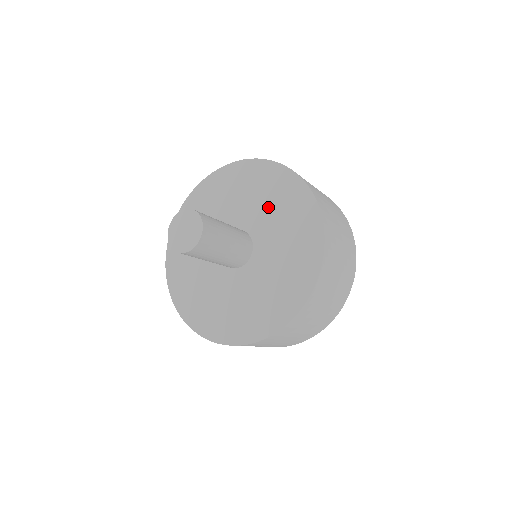
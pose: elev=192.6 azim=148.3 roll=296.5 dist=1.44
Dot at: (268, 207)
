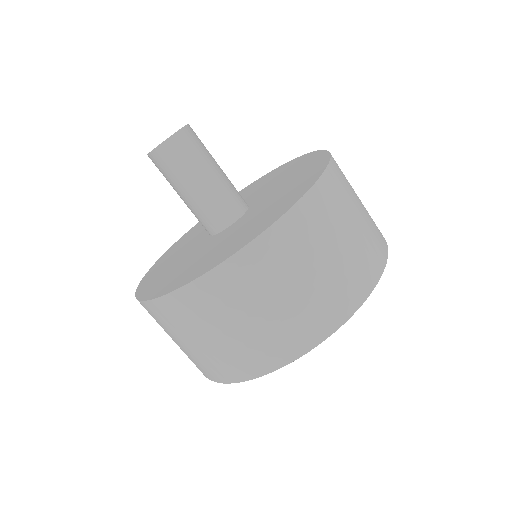
Dot at: (280, 181)
